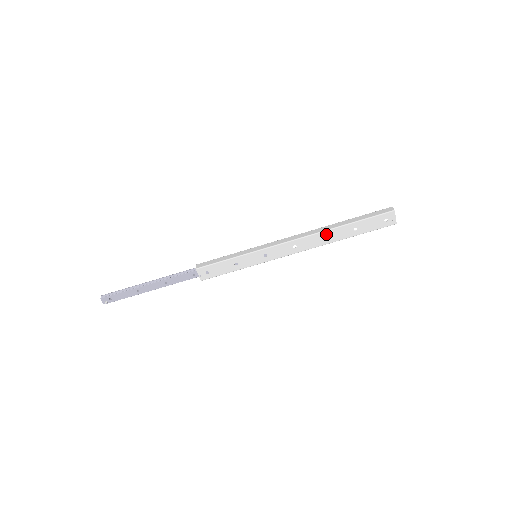
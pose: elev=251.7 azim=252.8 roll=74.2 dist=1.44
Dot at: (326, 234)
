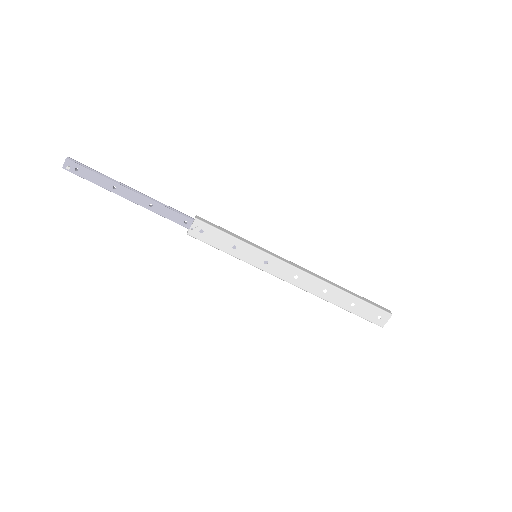
Dot at: (329, 288)
